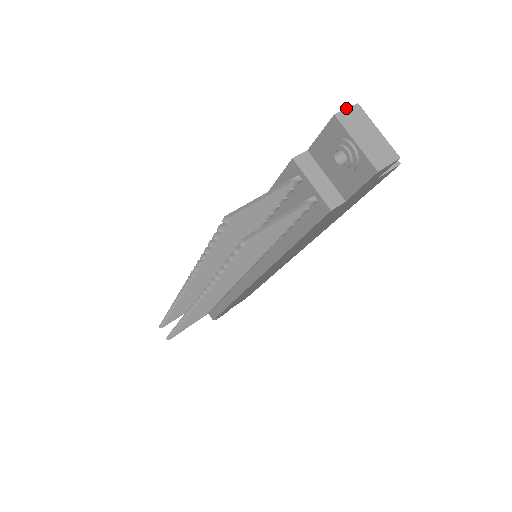
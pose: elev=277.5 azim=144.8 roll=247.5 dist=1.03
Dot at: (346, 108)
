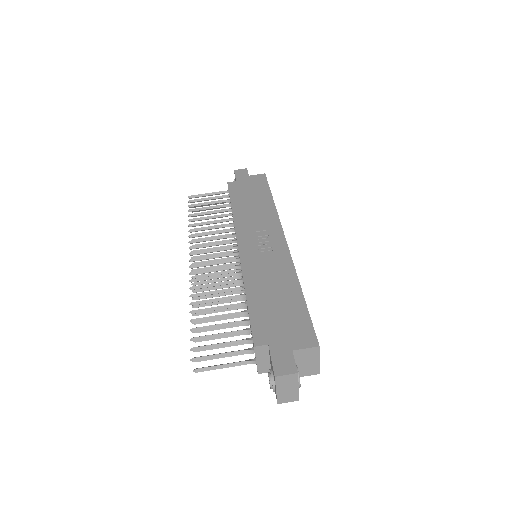
Dot at: (287, 375)
